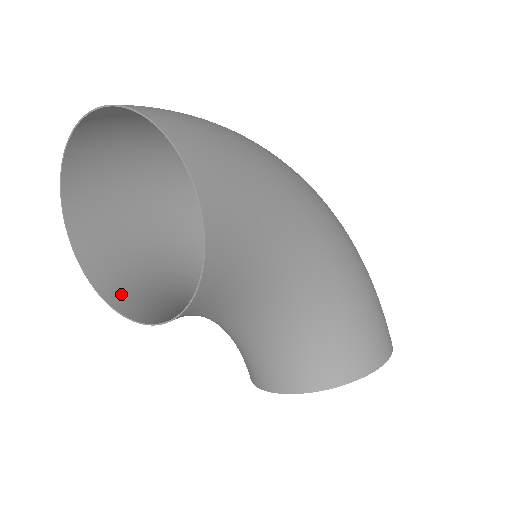
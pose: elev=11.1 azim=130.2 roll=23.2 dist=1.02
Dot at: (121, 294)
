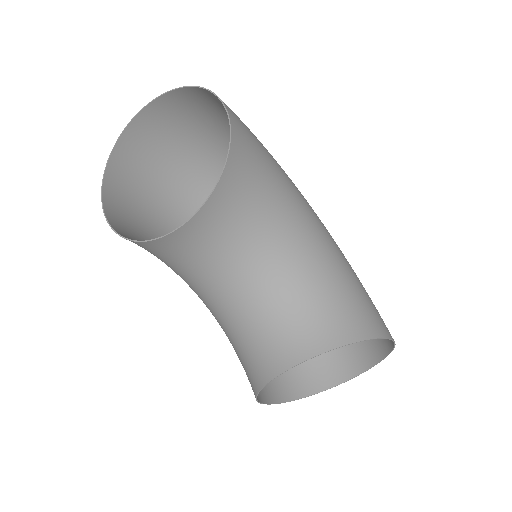
Dot at: occluded
